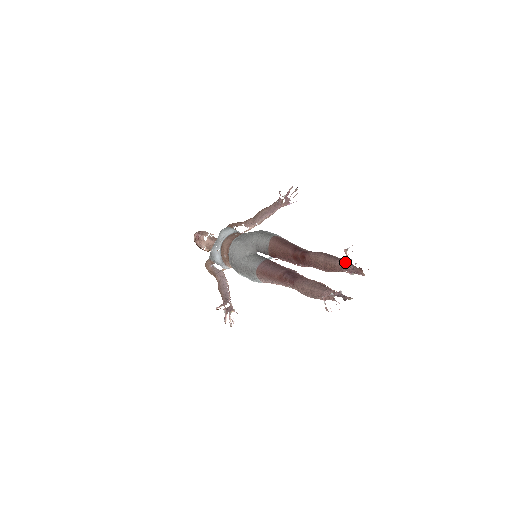
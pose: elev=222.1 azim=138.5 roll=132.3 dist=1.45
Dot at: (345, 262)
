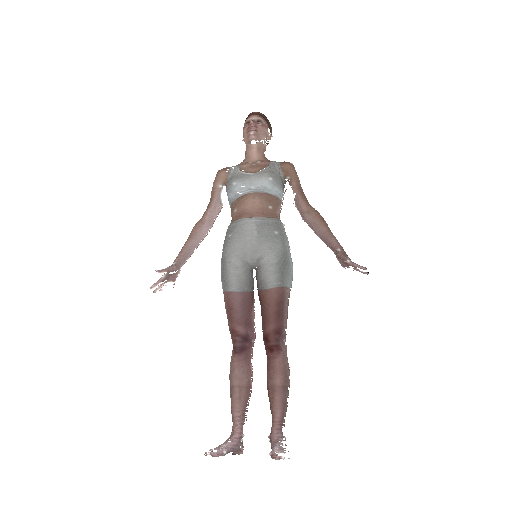
Dot at: (281, 423)
